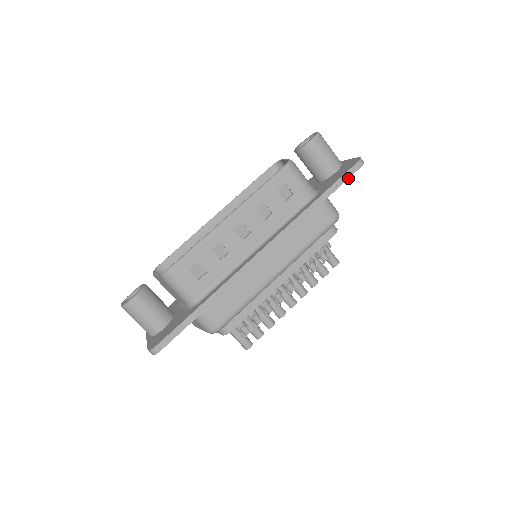
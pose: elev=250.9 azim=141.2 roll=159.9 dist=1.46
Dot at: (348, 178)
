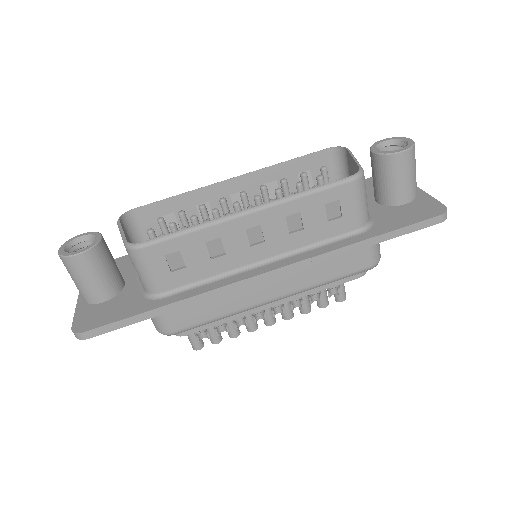
Dot at: (418, 229)
